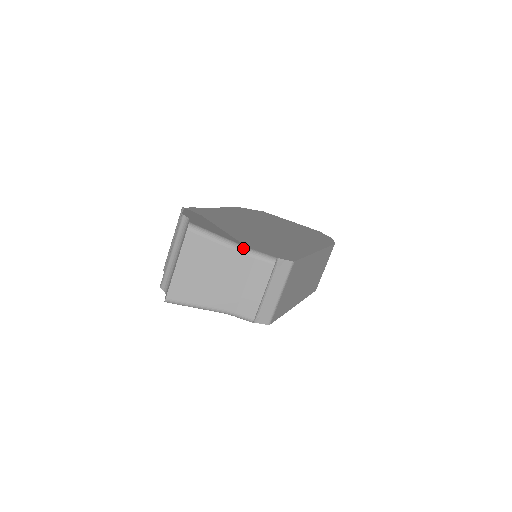
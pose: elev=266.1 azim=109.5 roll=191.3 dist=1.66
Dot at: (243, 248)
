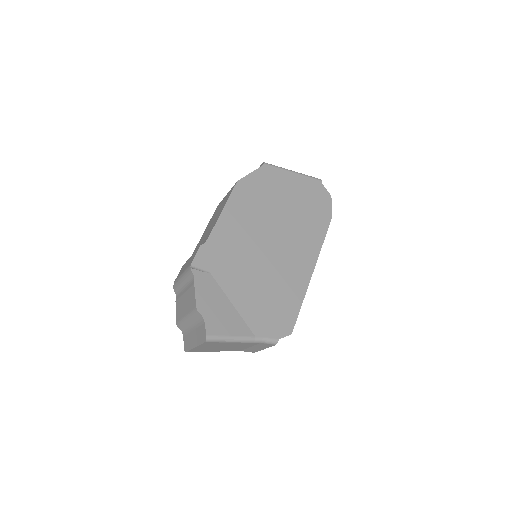
Dot at: (251, 340)
